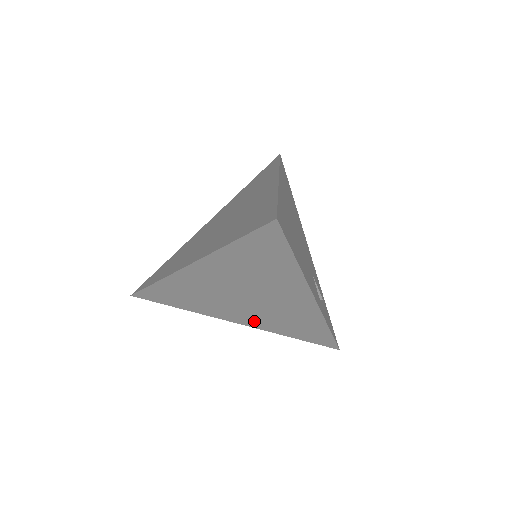
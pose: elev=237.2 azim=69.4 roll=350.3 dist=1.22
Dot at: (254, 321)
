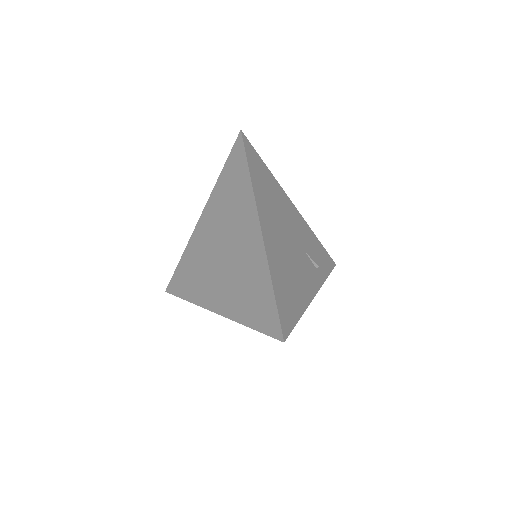
Dot at: occluded
